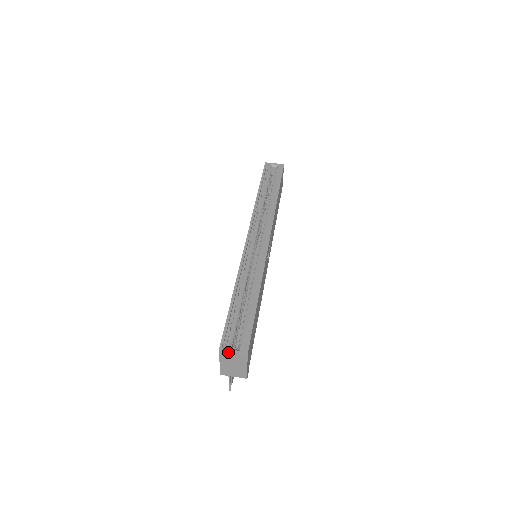
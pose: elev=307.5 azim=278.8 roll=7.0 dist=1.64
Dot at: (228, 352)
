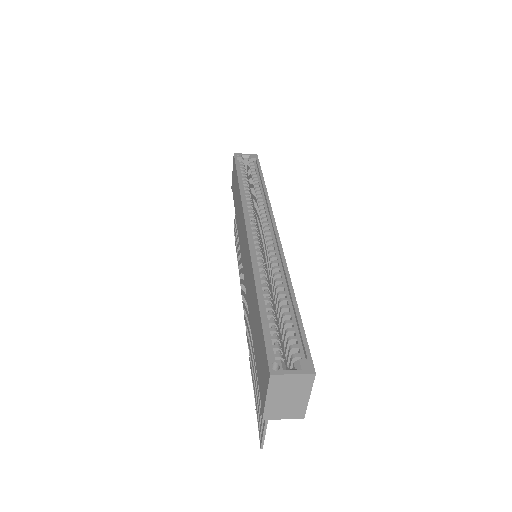
Dot at: (285, 375)
